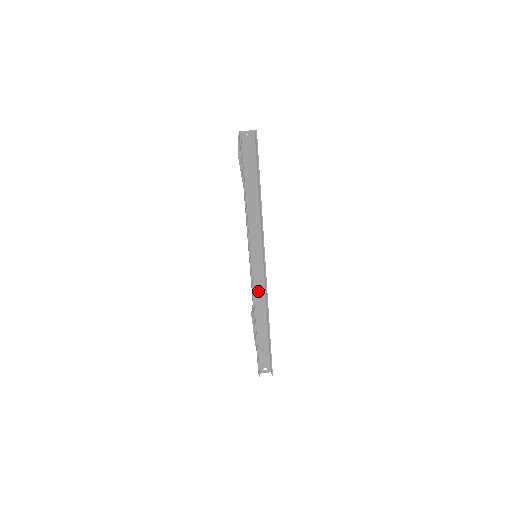
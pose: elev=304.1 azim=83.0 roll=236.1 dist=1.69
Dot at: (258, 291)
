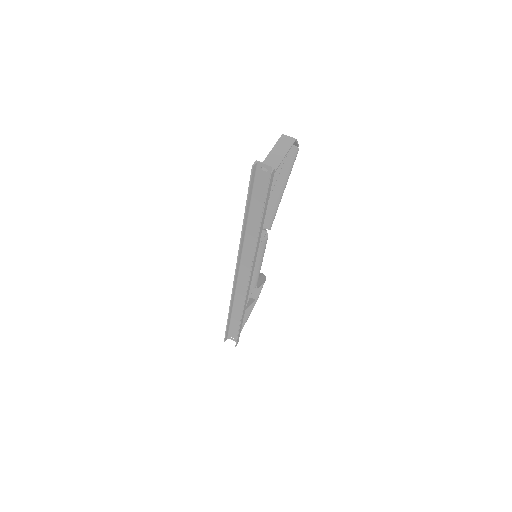
Dot at: (240, 290)
